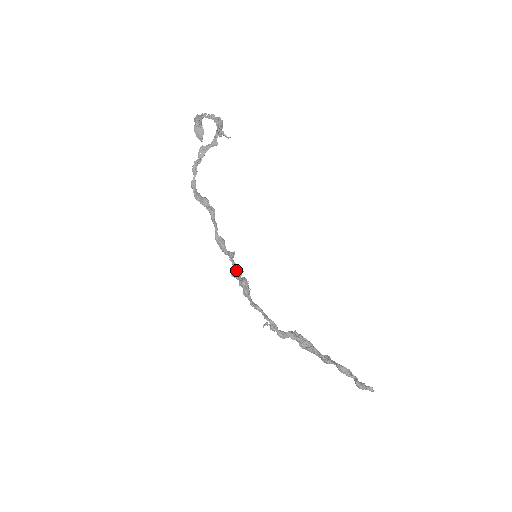
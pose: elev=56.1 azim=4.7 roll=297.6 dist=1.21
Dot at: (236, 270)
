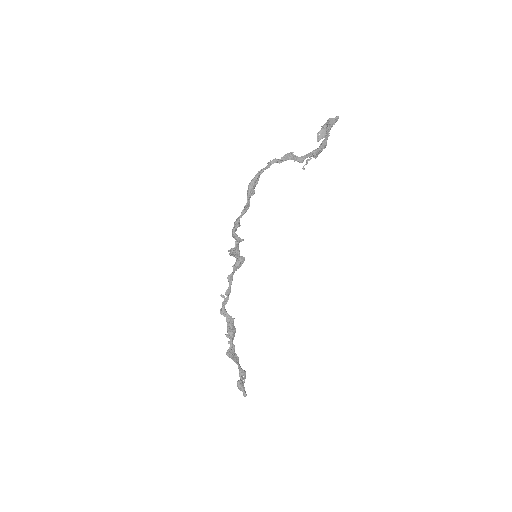
Dot at: (231, 251)
